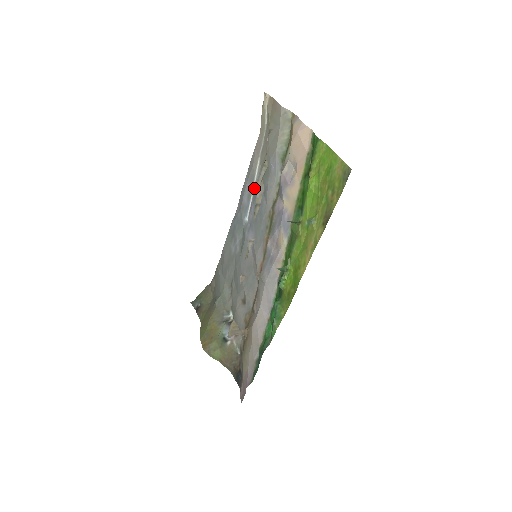
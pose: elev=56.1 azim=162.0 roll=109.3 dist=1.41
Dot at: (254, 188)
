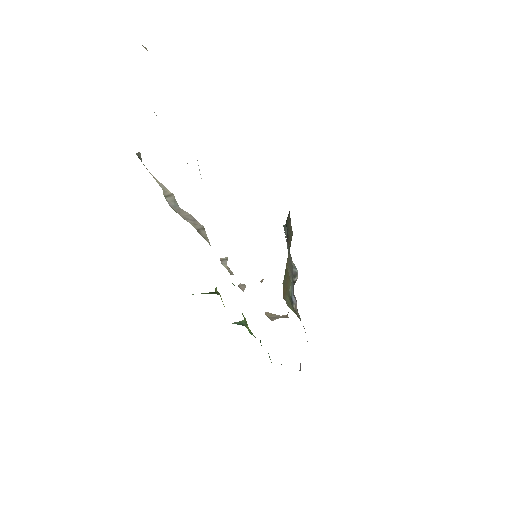
Dot at: occluded
